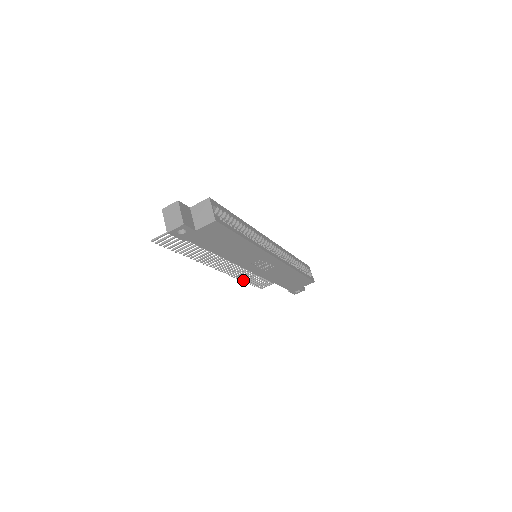
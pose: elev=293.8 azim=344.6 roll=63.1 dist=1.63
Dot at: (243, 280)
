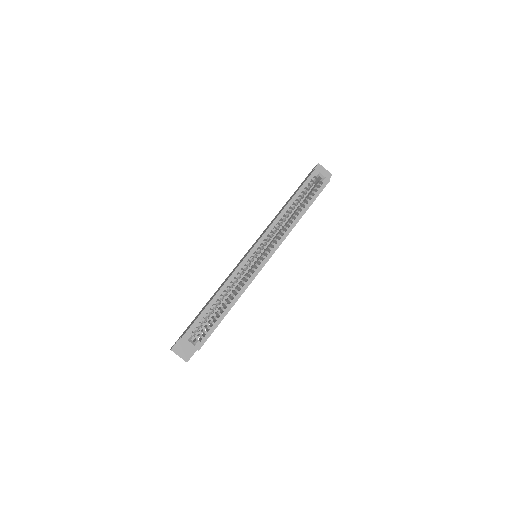
Dot at: occluded
